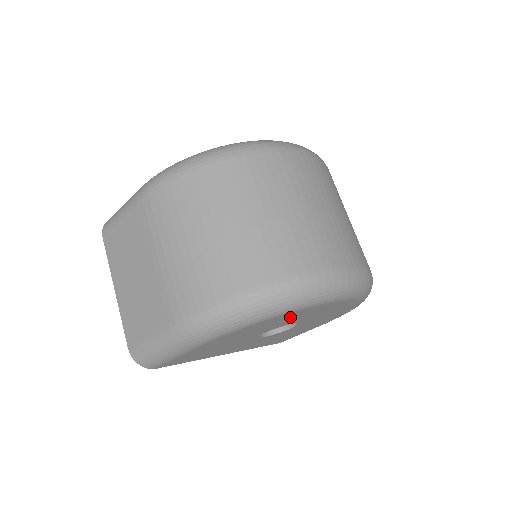
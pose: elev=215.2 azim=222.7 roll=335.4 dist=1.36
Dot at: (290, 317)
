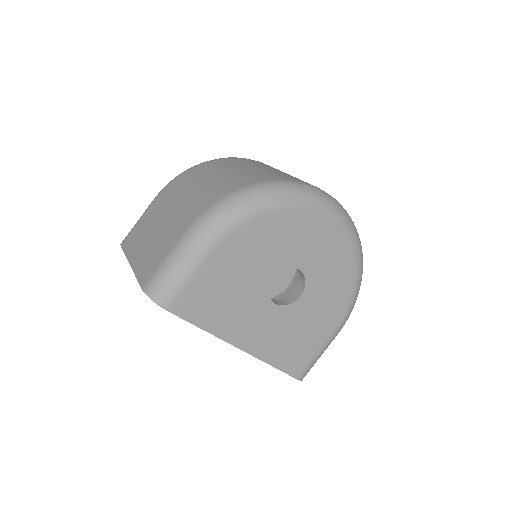
Dot at: (292, 231)
